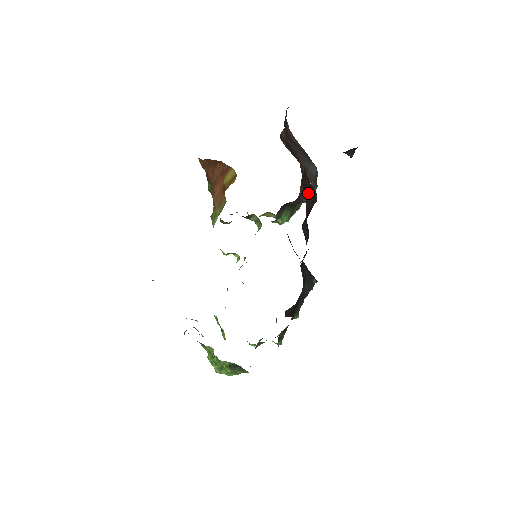
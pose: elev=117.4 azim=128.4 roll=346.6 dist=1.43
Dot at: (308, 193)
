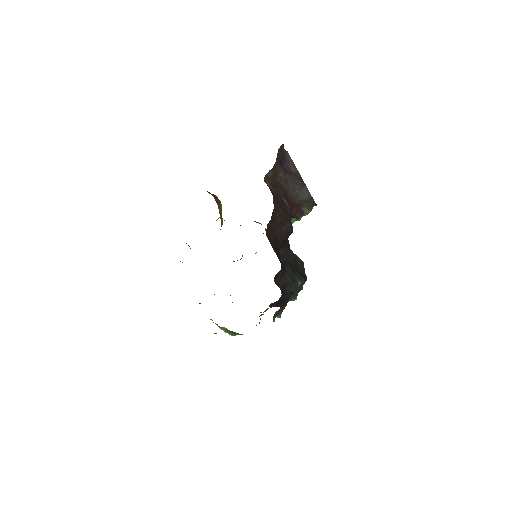
Dot at: (280, 230)
